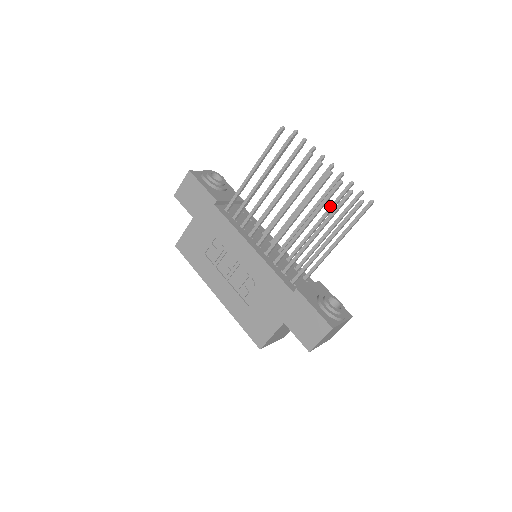
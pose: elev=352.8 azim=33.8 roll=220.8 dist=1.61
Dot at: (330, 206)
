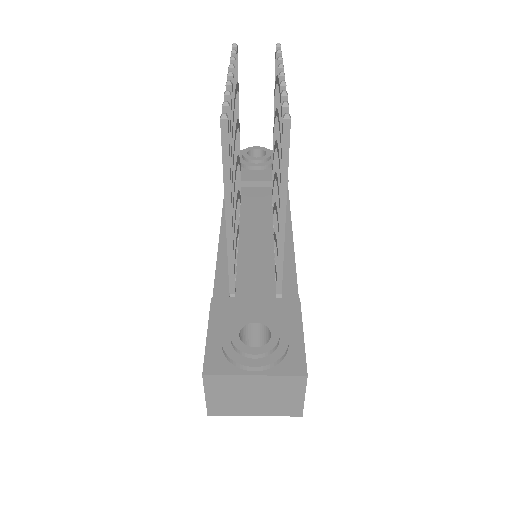
Dot at: (278, 151)
